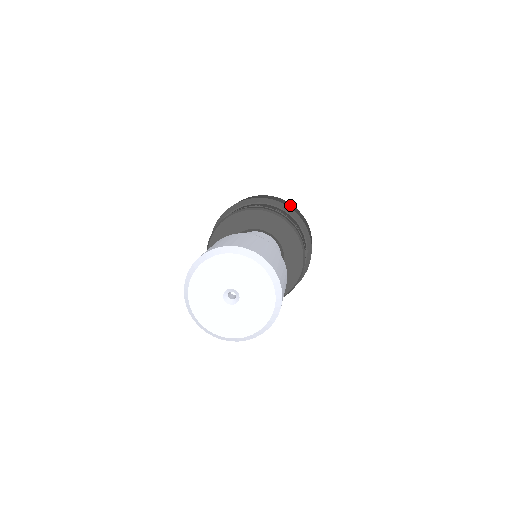
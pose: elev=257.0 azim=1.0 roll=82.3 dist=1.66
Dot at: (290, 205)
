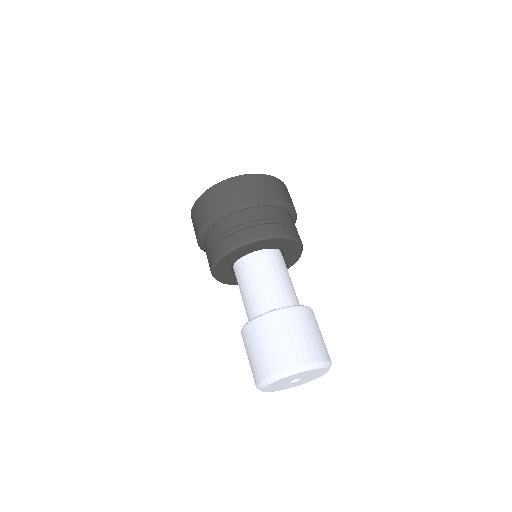
Dot at: (273, 186)
